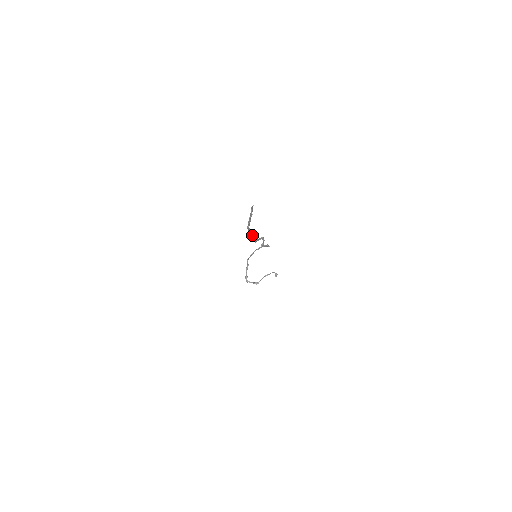
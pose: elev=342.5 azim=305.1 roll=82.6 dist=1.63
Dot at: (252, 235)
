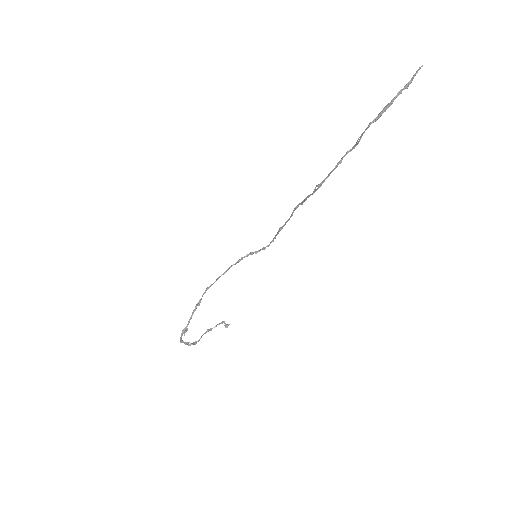
Dot at: (341, 160)
